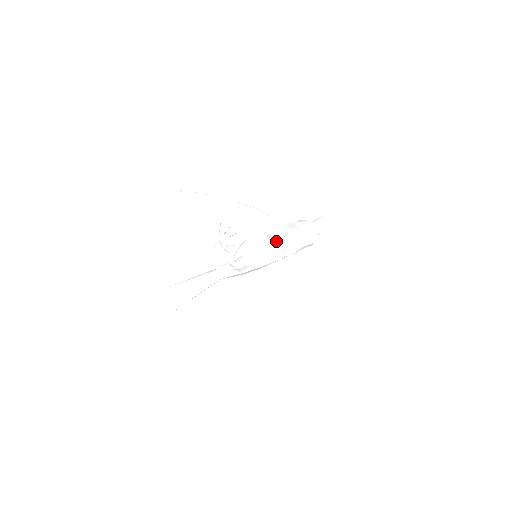
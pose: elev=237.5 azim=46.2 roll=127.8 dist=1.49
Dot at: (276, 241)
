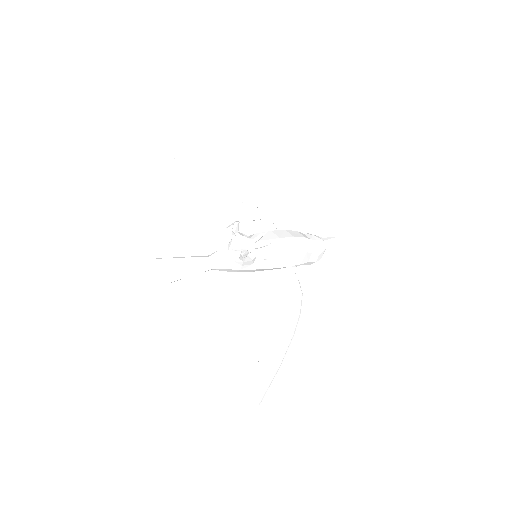
Dot at: (290, 245)
